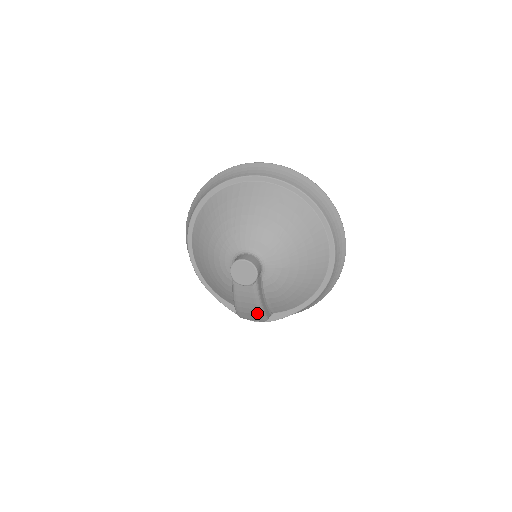
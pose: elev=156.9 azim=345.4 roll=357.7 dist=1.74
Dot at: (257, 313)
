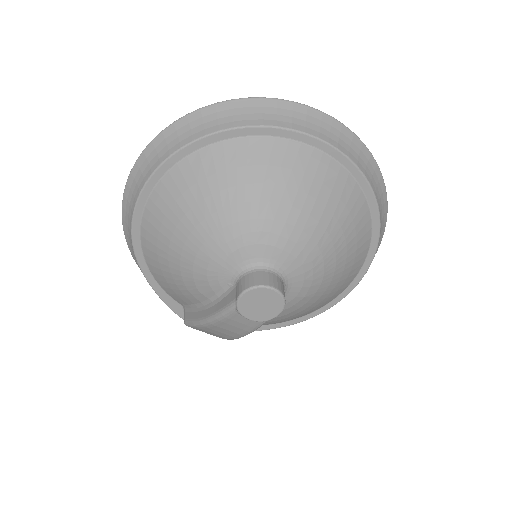
Dot at: (228, 337)
